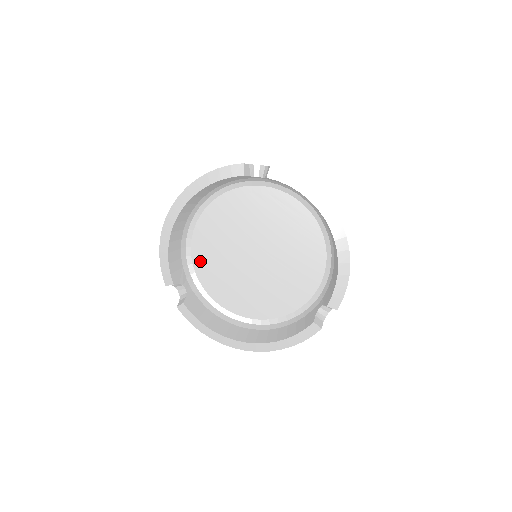
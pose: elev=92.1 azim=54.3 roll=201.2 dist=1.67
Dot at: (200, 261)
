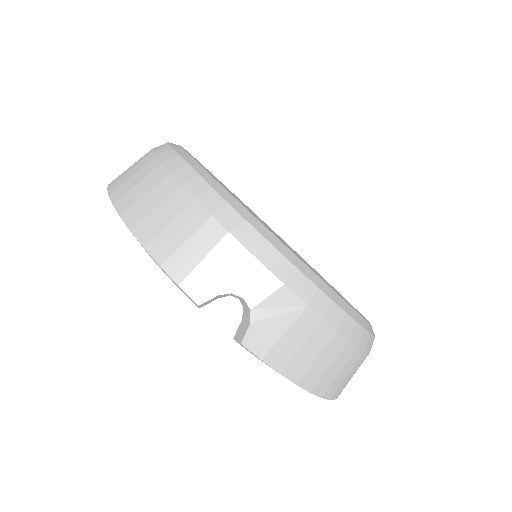
Dot at: occluded
